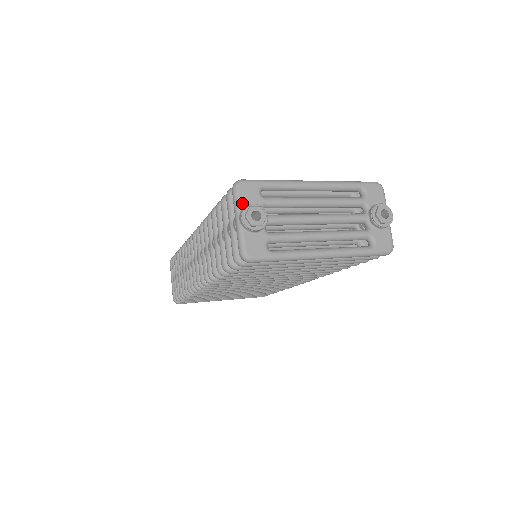
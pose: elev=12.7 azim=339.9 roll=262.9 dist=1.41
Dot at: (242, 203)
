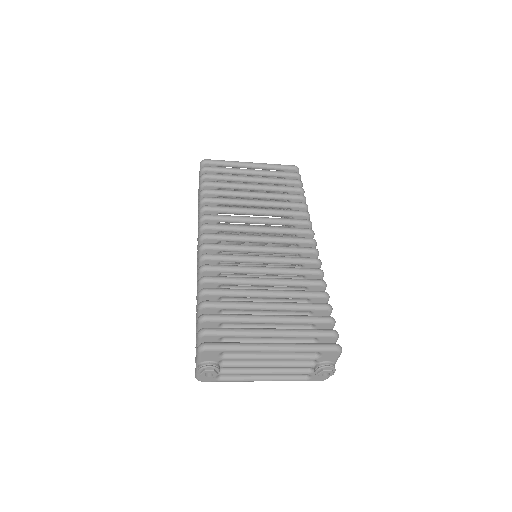
Dot at: (202, 360)
